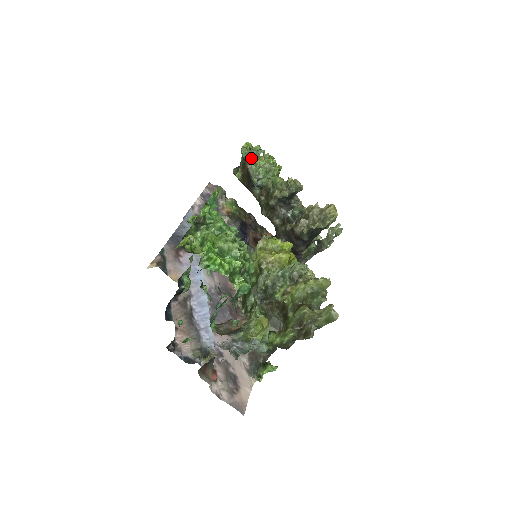
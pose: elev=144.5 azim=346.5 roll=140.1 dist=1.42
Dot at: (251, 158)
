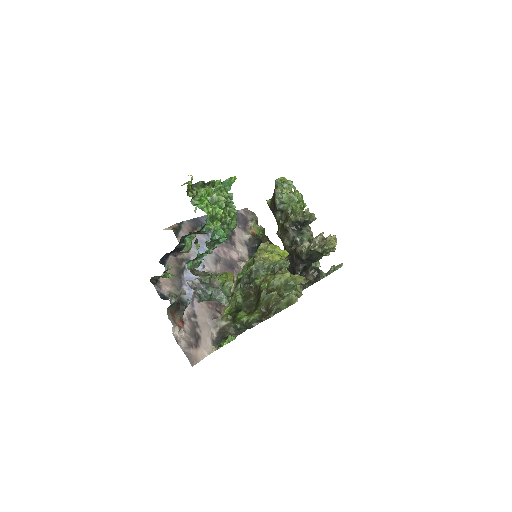
Dot at: (281, 186)
